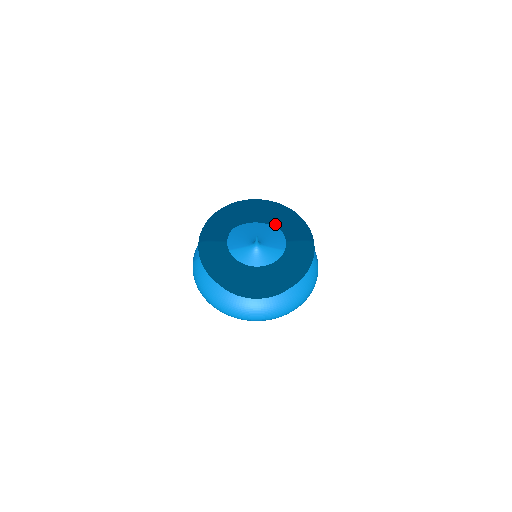
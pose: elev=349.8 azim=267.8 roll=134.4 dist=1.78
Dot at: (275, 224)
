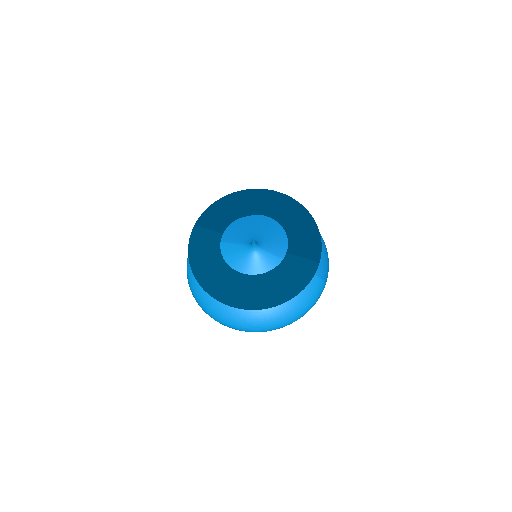
Dot at: (284, 228)
